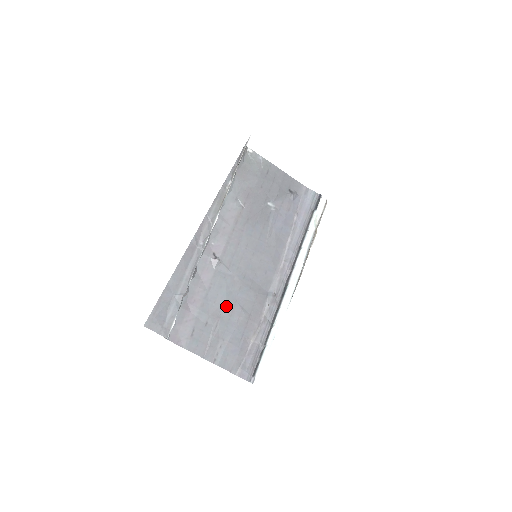
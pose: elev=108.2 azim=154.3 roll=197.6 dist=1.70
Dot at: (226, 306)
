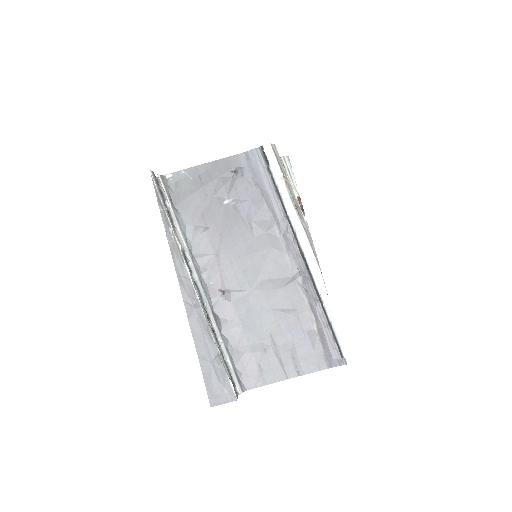
Dot at: (268, 322)
